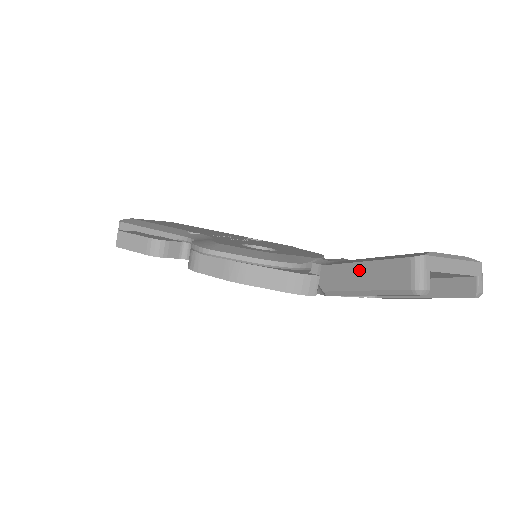
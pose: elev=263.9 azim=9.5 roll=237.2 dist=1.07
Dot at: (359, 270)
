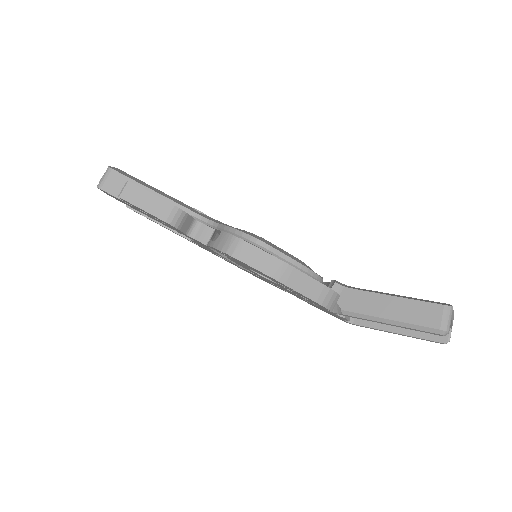
Dot at: (388, 302)
